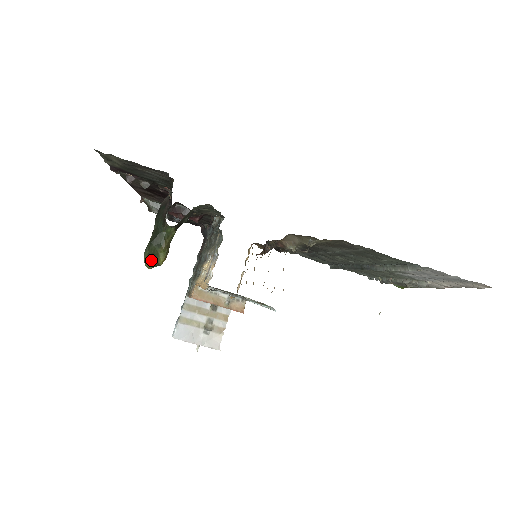
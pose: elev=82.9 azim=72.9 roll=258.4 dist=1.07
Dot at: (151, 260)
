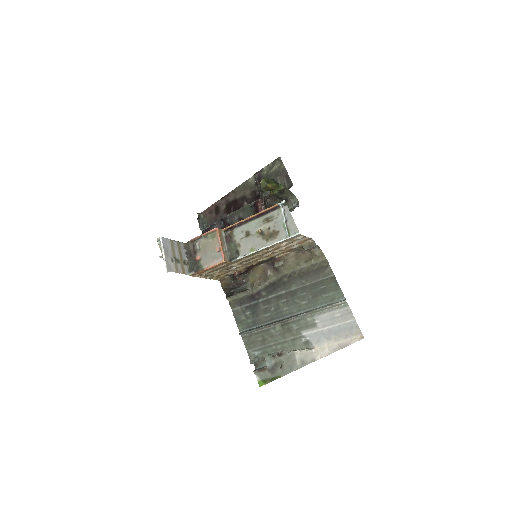
Dot at: (266, 181)
